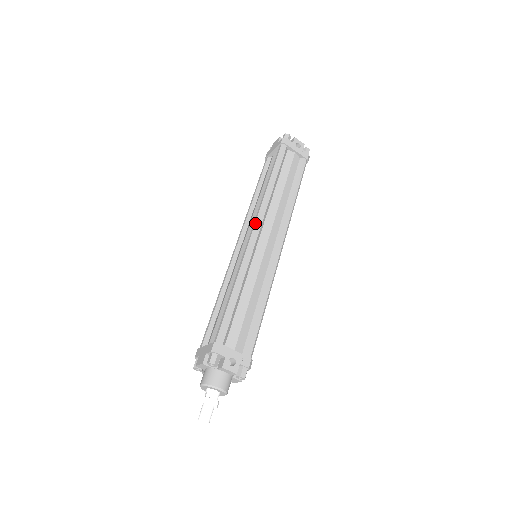
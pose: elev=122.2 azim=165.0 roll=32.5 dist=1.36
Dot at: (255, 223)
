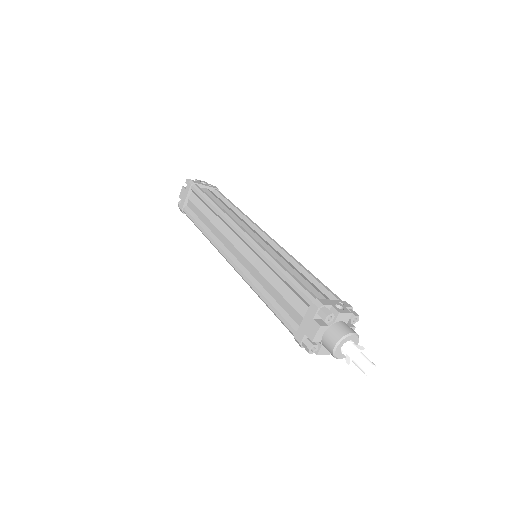
Dot at: (236, 228)
